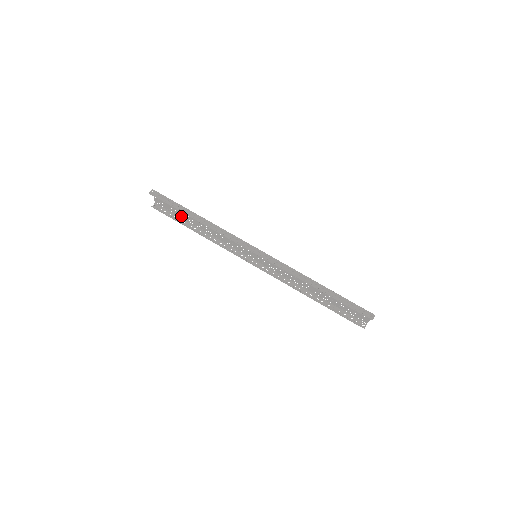
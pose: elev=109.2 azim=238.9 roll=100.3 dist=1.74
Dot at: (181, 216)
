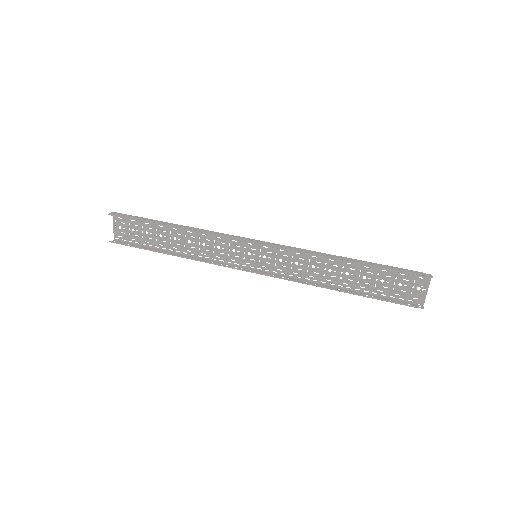
Dot at: (150, 243)
